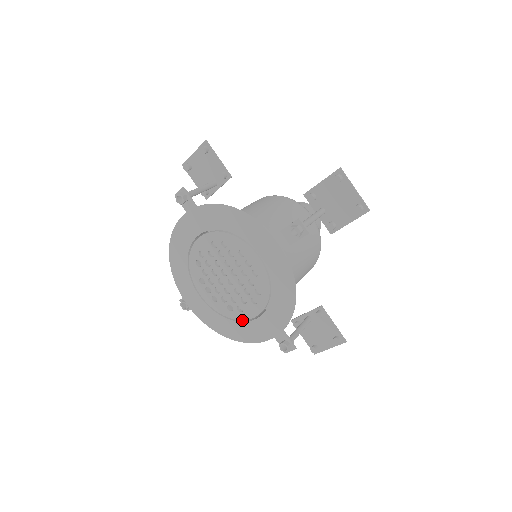
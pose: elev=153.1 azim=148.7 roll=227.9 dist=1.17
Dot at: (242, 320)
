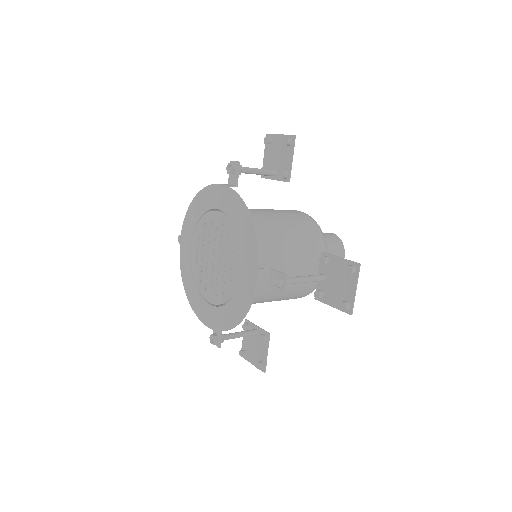
Dot at: (202, 293)
